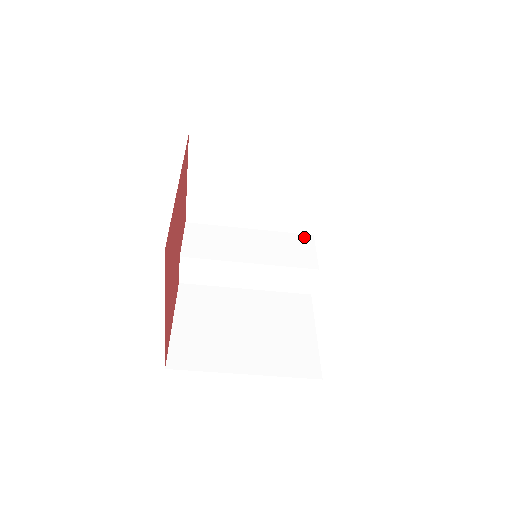
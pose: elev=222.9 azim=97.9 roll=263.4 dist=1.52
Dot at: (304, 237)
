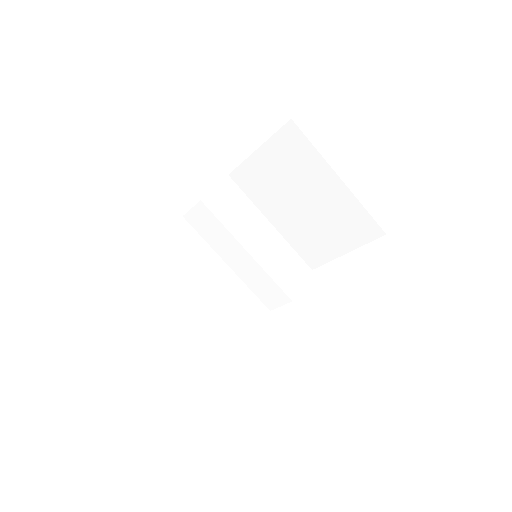
Dot at: (304, 265)
